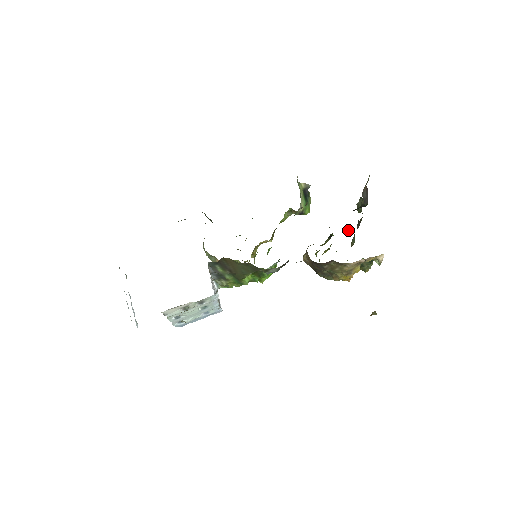
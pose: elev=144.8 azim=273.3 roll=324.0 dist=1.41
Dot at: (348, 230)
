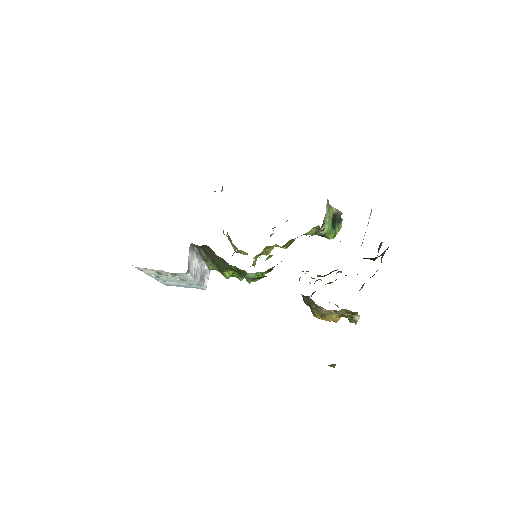
Dot at: (357, 274)
